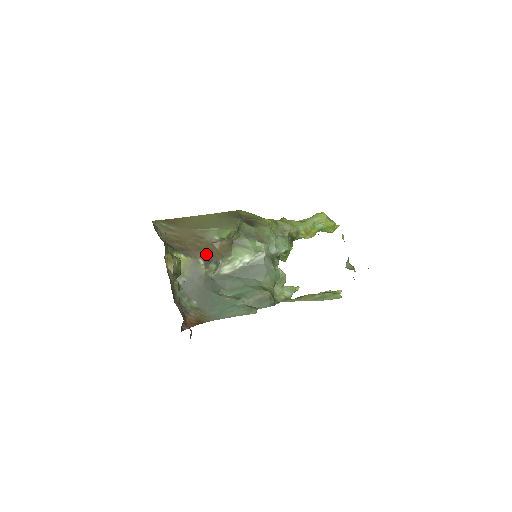
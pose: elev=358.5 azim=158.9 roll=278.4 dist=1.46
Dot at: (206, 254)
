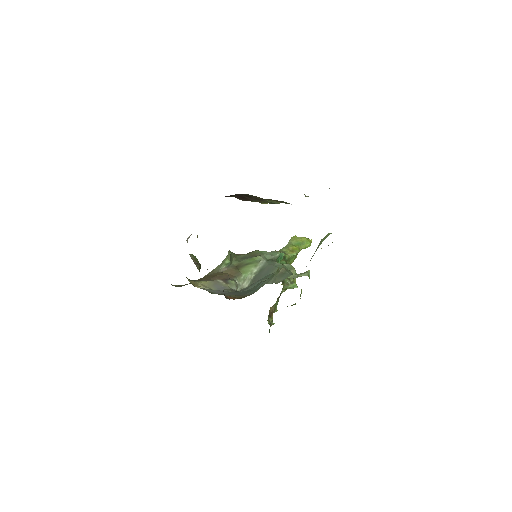
Dot at: (221, 277)
